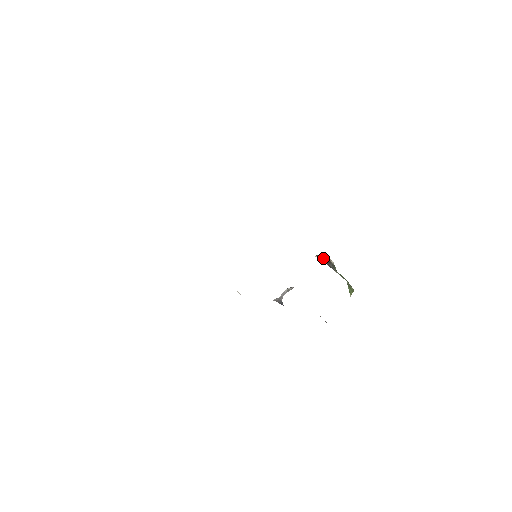
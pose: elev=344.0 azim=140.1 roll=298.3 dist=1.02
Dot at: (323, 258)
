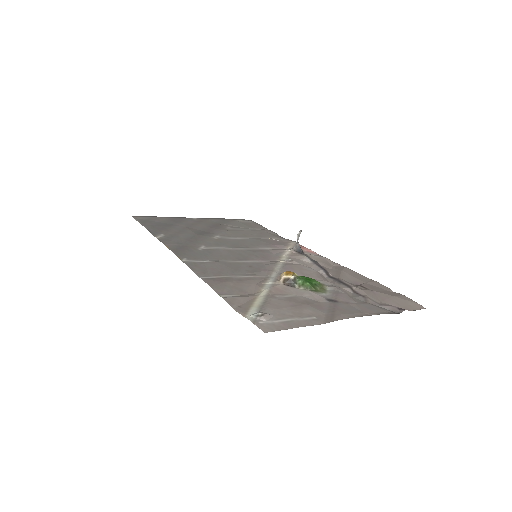
Dot at: (285, 280)
